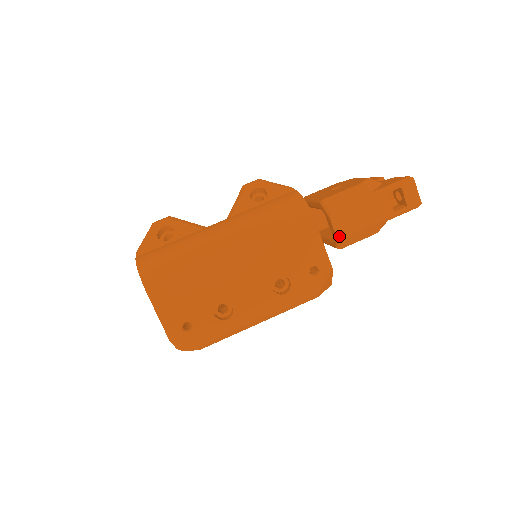
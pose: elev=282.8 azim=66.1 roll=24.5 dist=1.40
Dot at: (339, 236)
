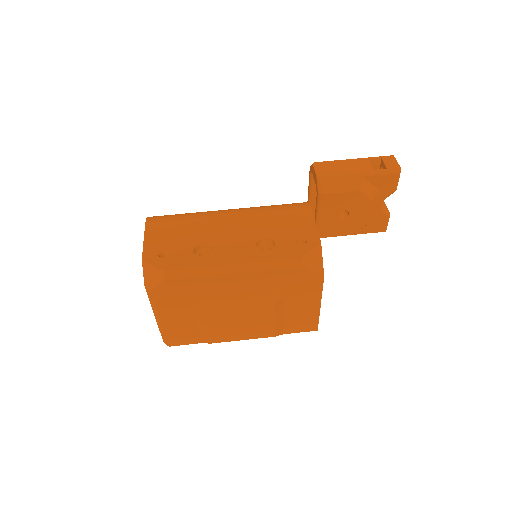
Dot at: (319, 175)
